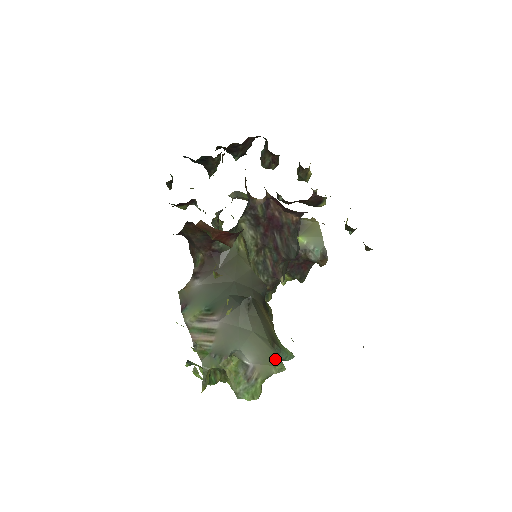
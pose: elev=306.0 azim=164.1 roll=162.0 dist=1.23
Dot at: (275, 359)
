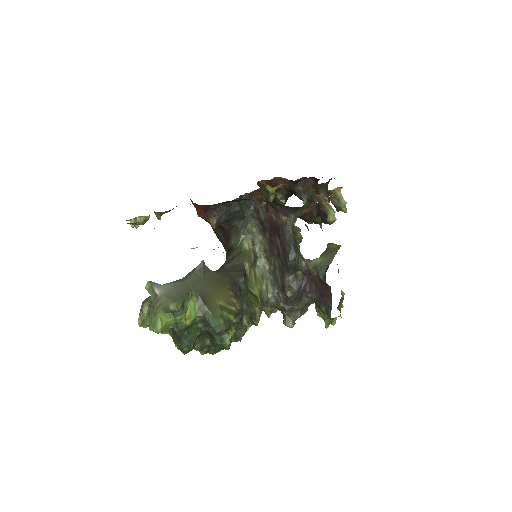
Dot at: (179, 299)
